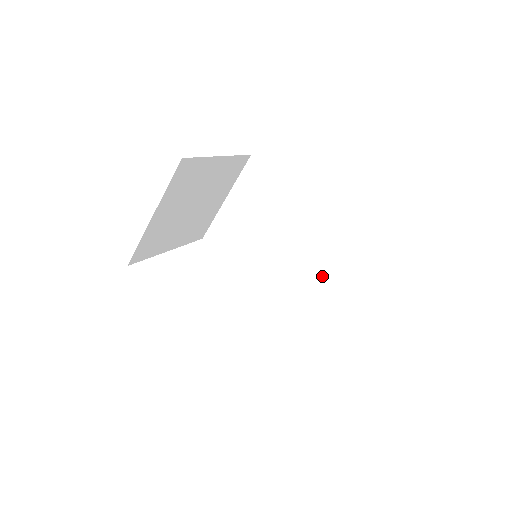
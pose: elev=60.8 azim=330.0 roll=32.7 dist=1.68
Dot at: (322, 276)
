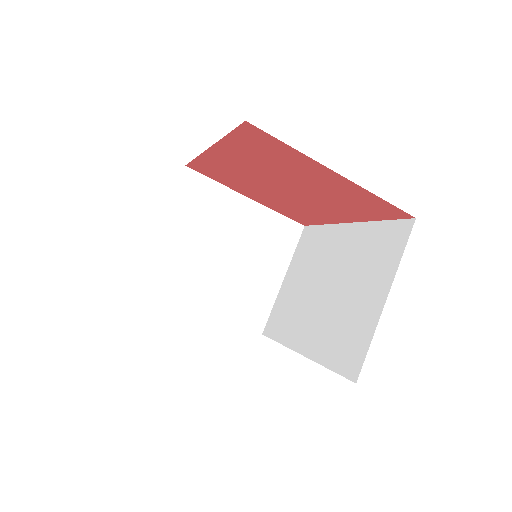
Dot at: (365, 296)
